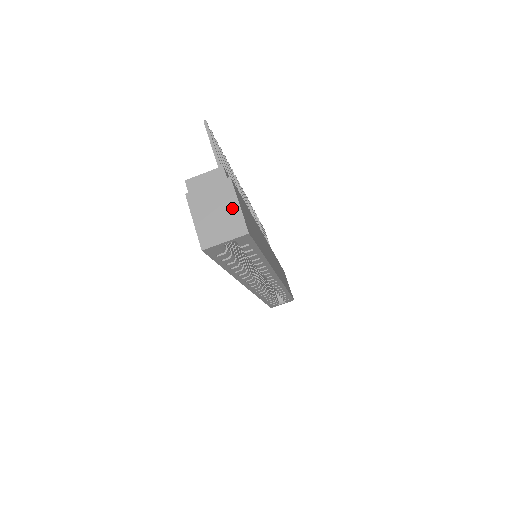
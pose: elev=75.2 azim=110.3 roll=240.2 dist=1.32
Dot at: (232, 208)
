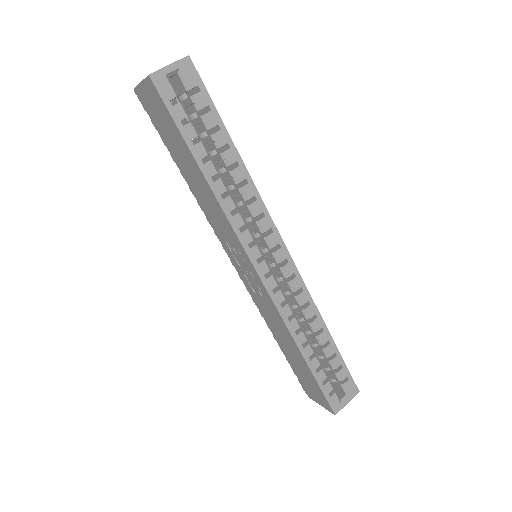
Dot at: occluded
